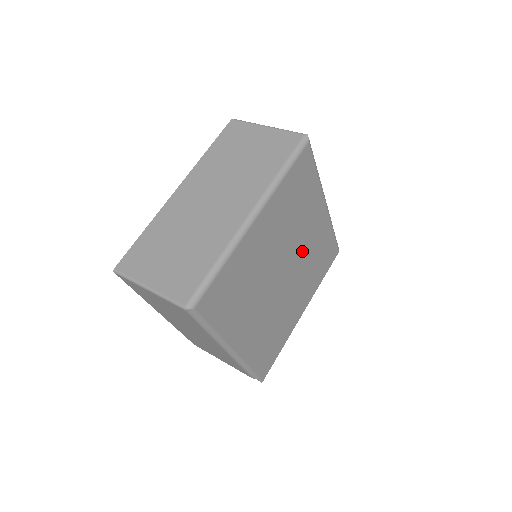
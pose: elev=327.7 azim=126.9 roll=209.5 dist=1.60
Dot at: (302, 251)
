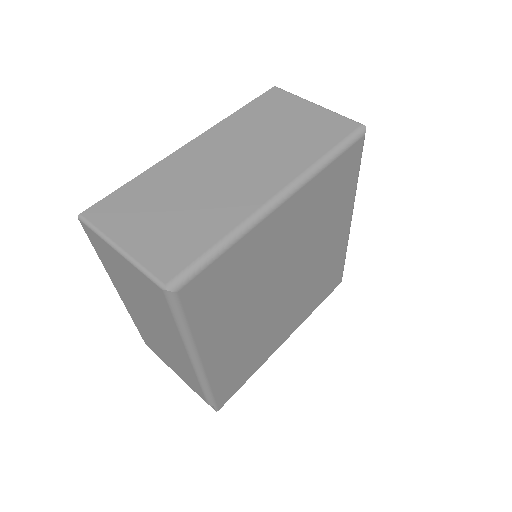
Dot at: (311, 266)
